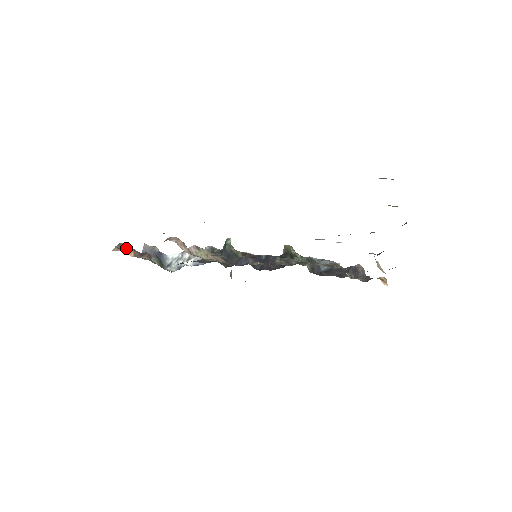
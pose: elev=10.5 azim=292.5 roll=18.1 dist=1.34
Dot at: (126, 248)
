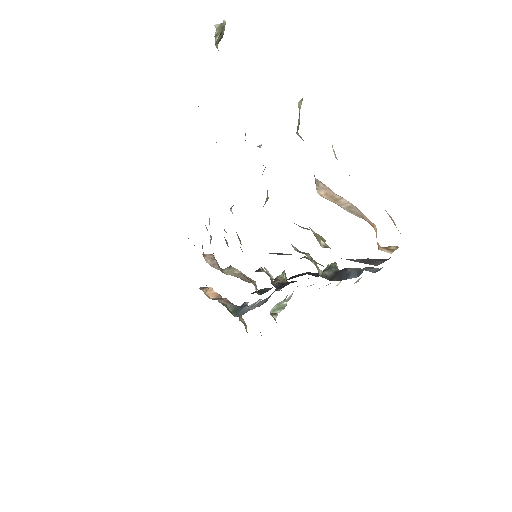
Dot at: (210, 291)
